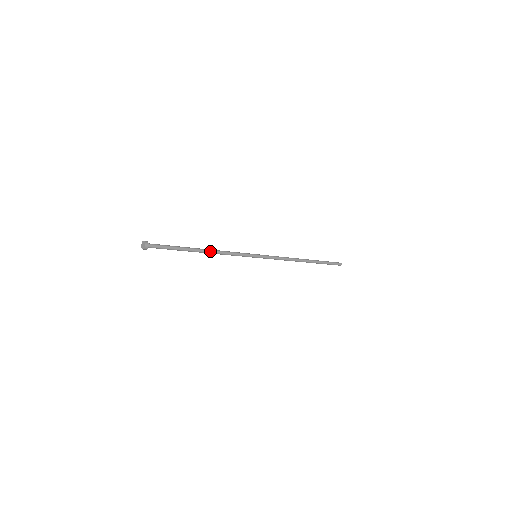
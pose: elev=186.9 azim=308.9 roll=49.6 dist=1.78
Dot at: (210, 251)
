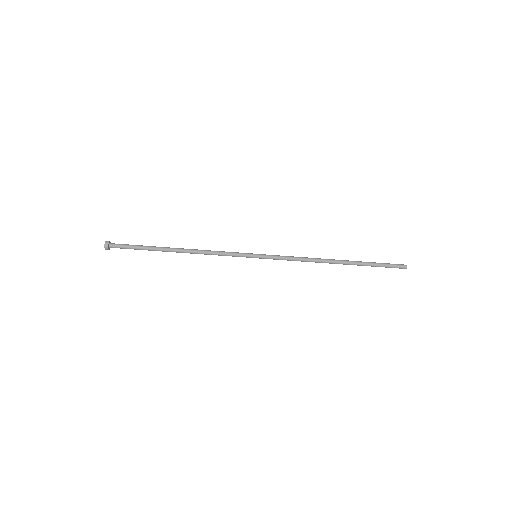
Dot at: (188, 249)
